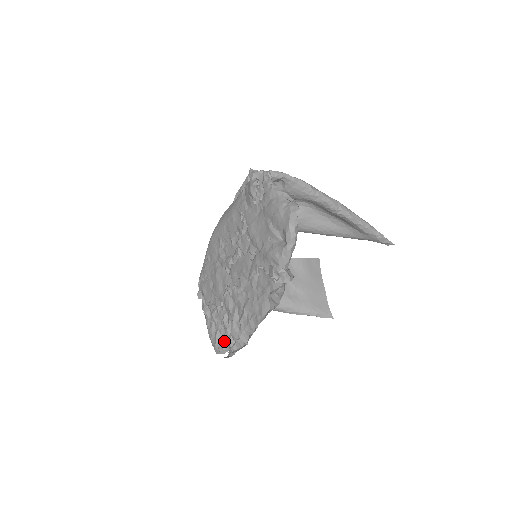
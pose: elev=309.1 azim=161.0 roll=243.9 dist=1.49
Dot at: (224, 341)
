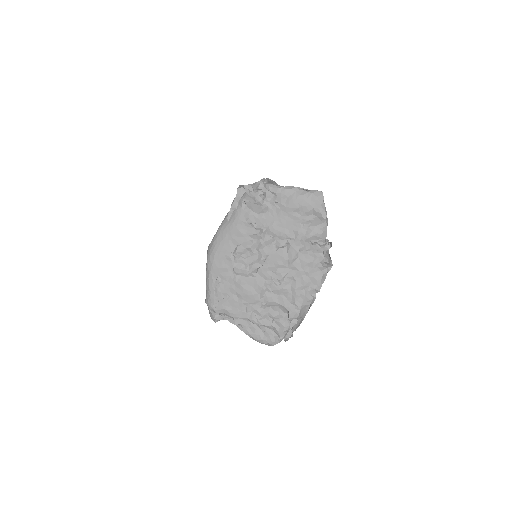
Dot at: (283, 328)
